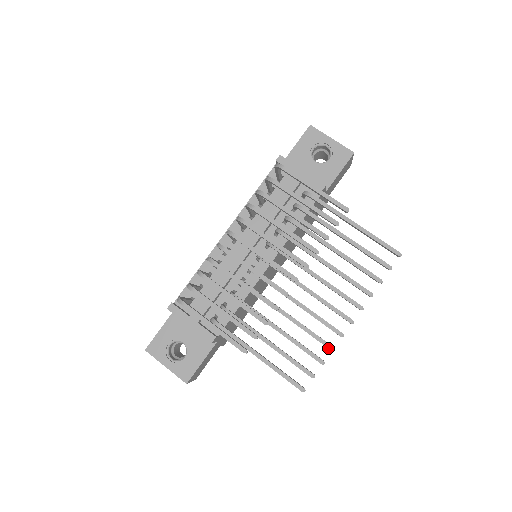
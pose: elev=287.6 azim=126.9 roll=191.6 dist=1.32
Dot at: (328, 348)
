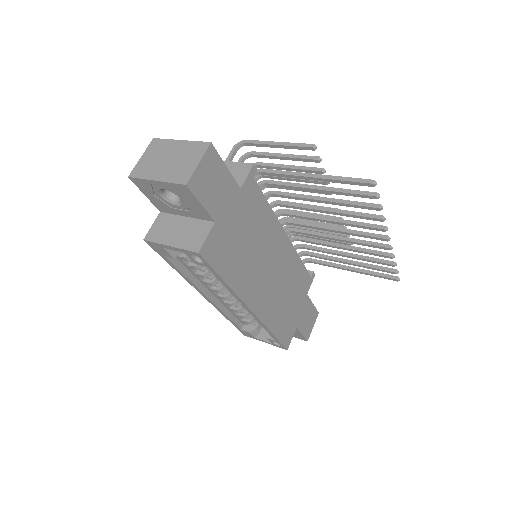
Dot at: (379, 215)
